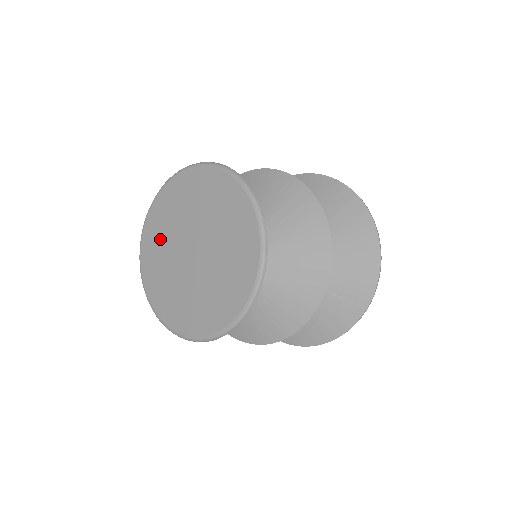
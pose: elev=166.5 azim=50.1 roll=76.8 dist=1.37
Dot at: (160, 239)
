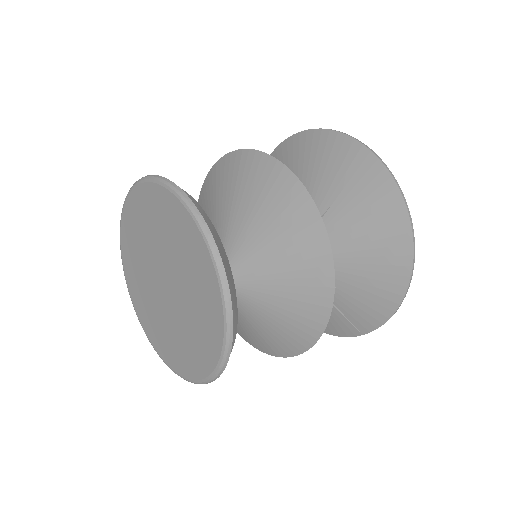
Dot at: (137, 236)
